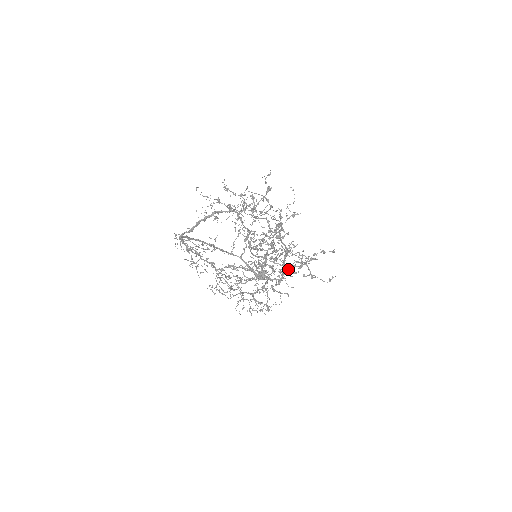
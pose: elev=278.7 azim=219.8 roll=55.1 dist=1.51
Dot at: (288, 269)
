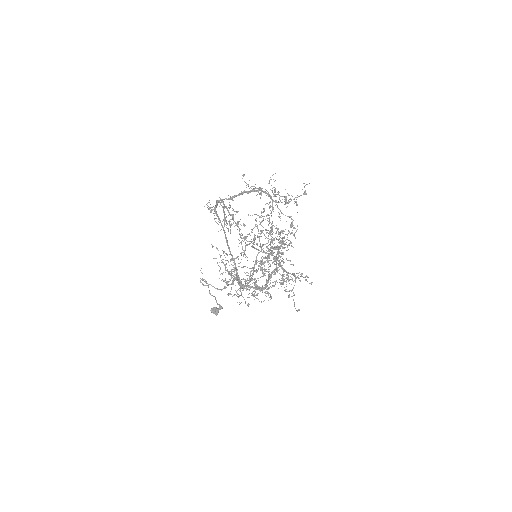
Dot at: occluded
